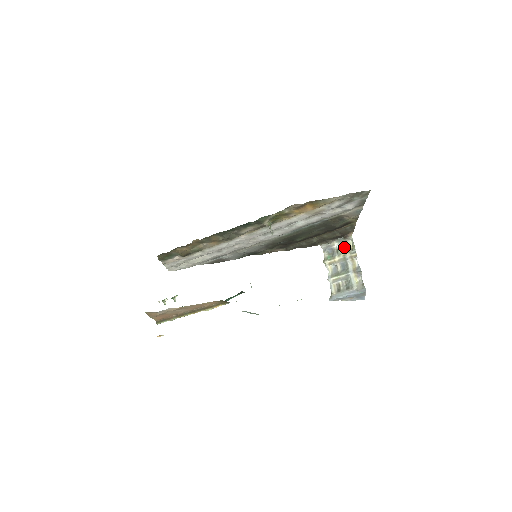
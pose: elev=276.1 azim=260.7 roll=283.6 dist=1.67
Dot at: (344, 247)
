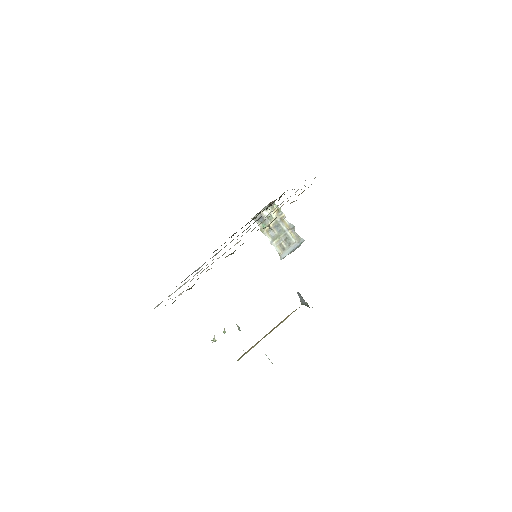
Dot at: (272, 212)
